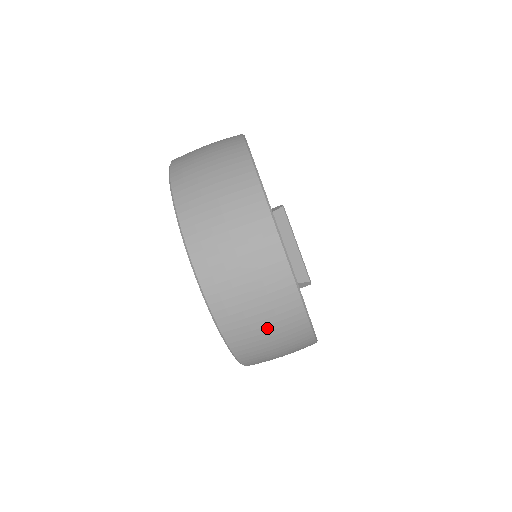
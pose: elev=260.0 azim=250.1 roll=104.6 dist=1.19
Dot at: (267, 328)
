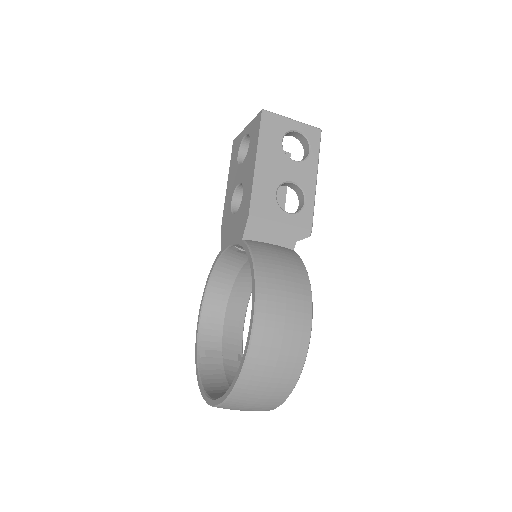
Dot at: occluded
